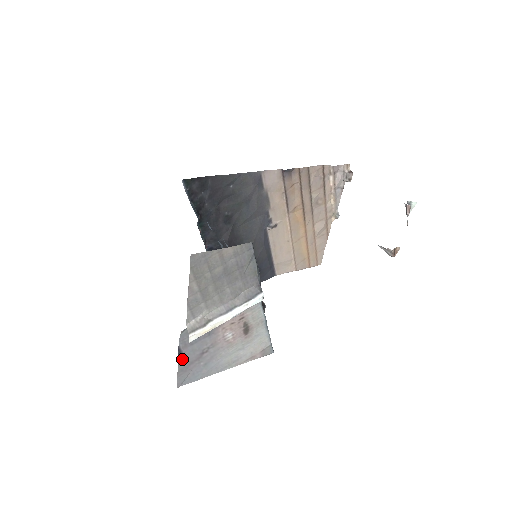
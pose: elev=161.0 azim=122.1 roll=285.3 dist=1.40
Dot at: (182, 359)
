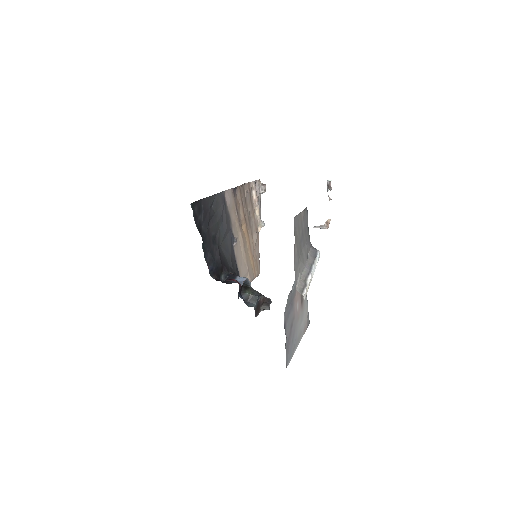
Dot at: (286, 336)
